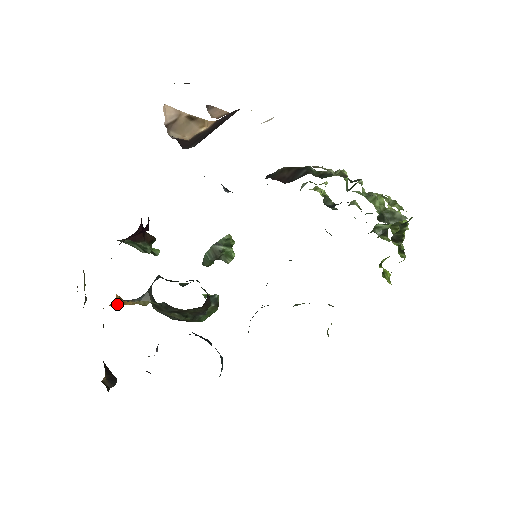
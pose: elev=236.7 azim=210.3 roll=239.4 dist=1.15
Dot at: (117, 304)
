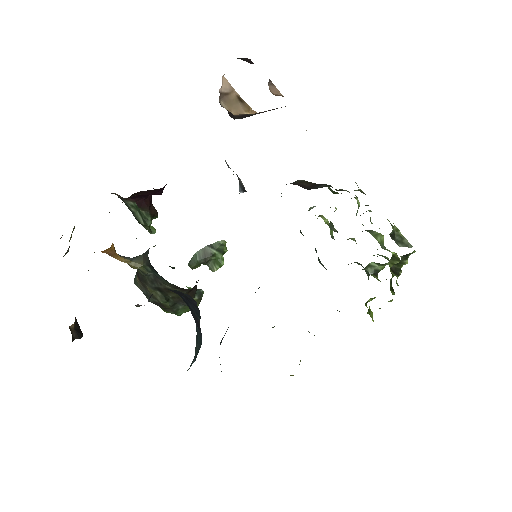
Dot at: (109, 254)
